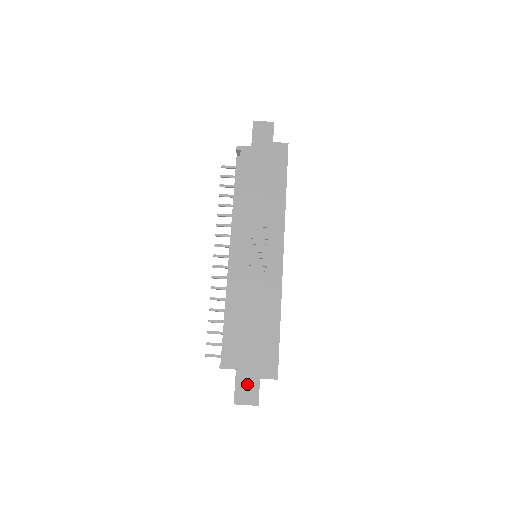
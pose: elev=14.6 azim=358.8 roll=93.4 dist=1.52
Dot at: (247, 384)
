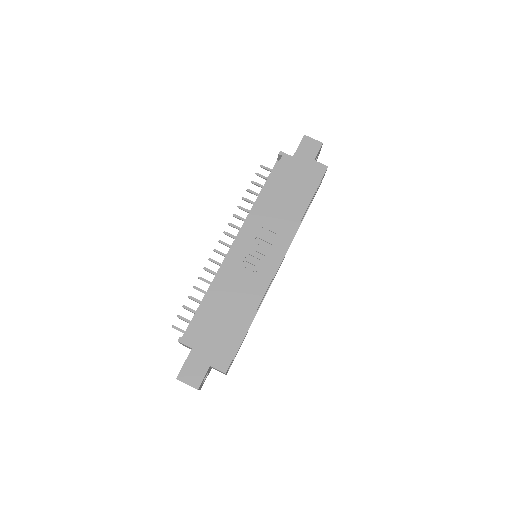
Dot at: (196, 366)
